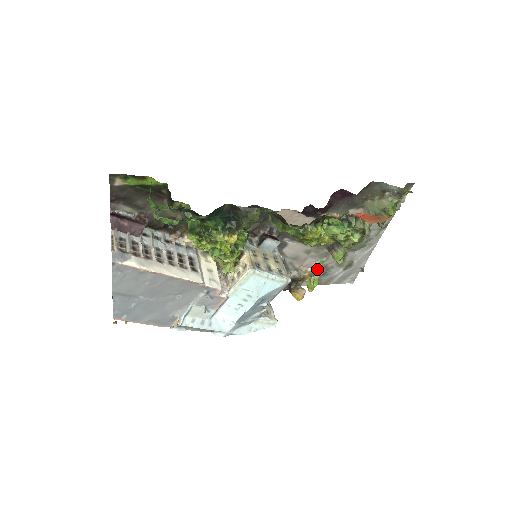
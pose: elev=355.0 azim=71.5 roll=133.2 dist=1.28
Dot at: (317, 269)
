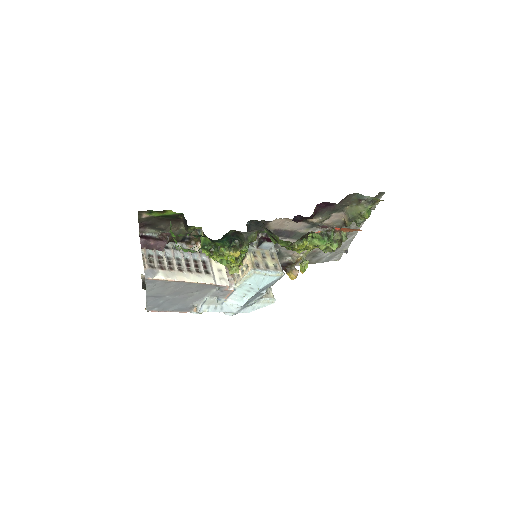
Dot at: (308, 254)
